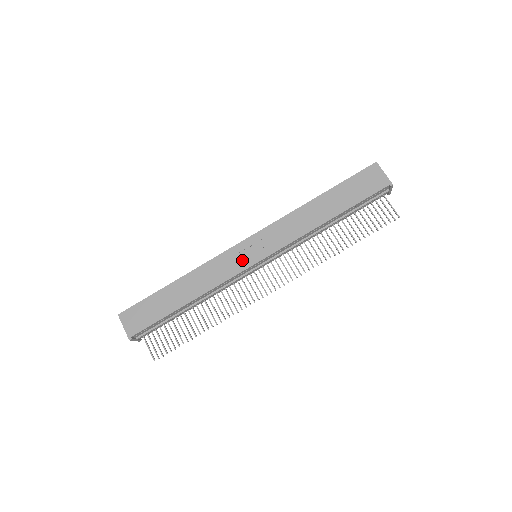
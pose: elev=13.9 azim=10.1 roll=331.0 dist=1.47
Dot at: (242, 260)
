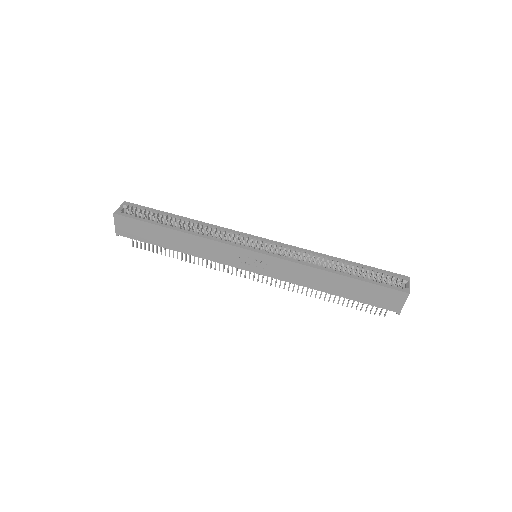
Dot at: (239, 261)
